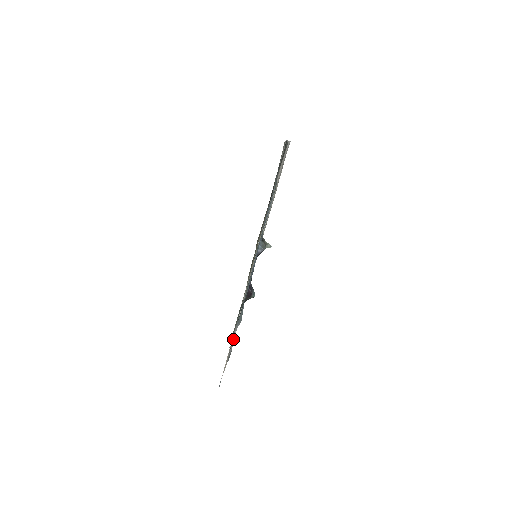
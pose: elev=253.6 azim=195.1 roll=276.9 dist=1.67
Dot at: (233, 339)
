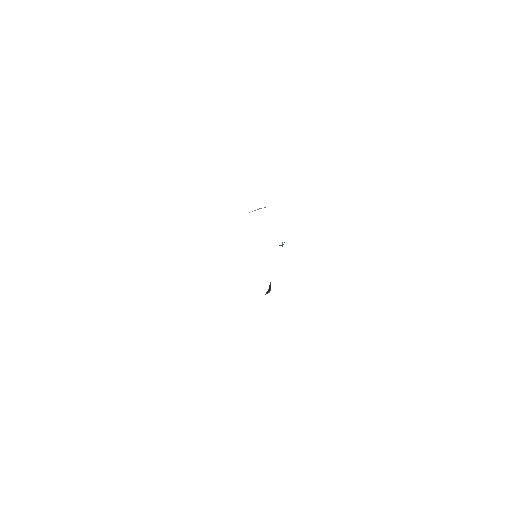
Dot at: occluded
